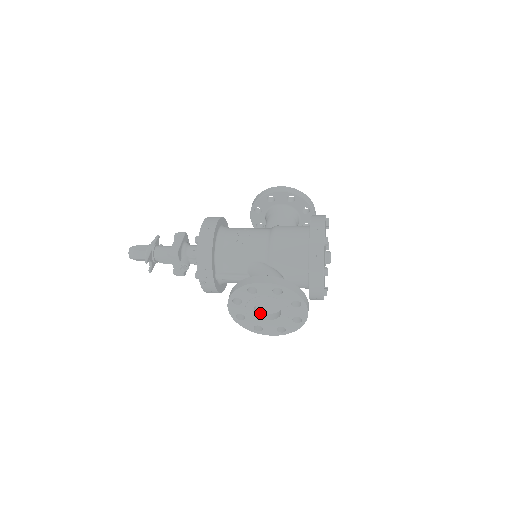
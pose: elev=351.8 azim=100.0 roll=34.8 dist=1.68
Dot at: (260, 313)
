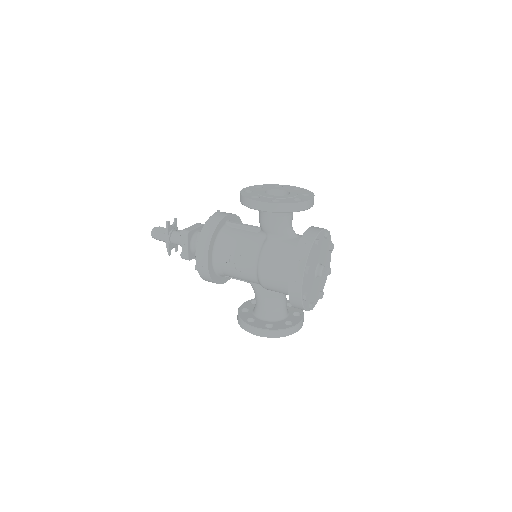
Dot at: occluded
